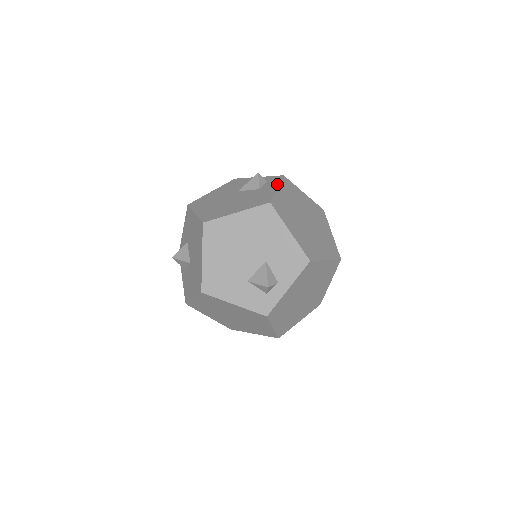
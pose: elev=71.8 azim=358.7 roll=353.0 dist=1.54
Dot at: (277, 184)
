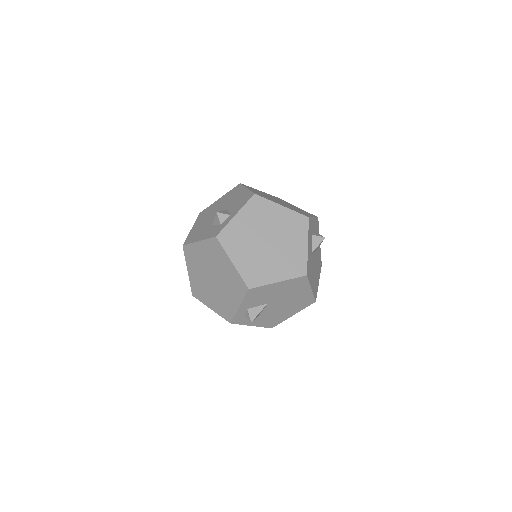
Dot at: occluded
